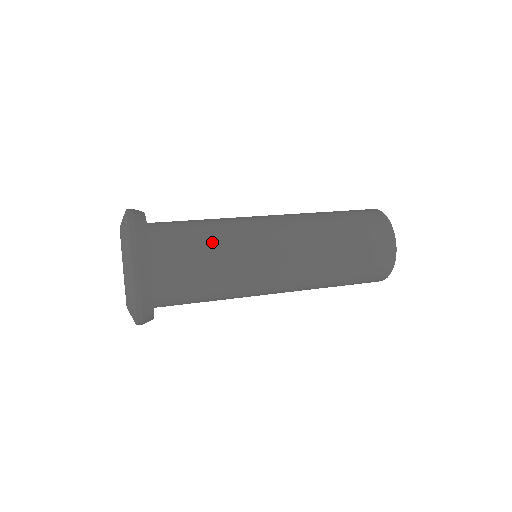
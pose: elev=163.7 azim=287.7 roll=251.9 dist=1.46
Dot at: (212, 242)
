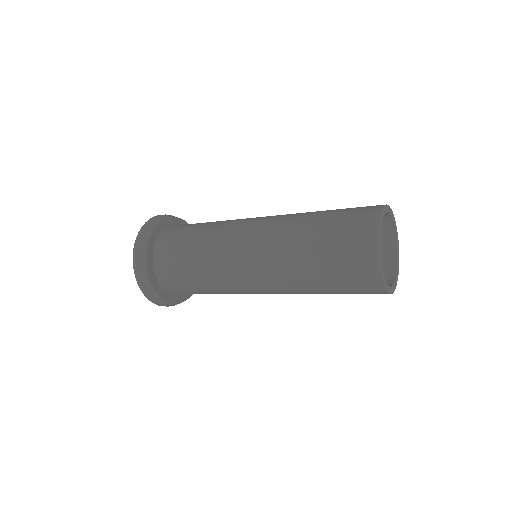
Dot at: (194, 266)
